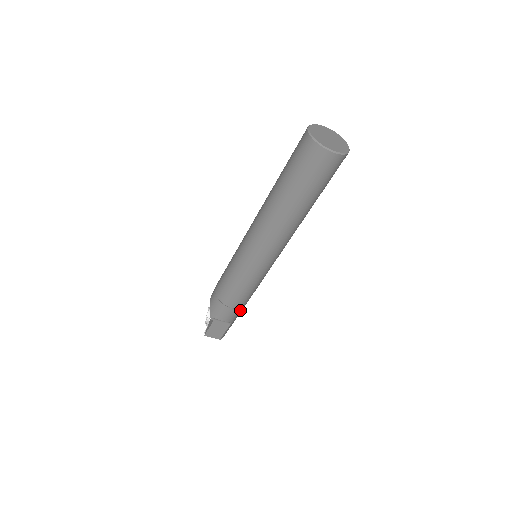
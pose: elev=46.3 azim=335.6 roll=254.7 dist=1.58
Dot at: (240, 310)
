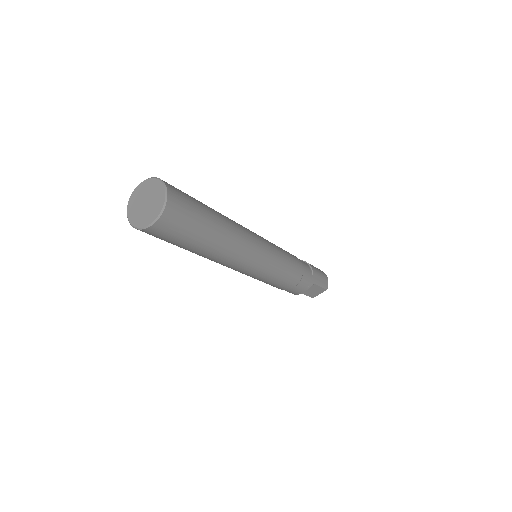
Dot at: (305, 277)
